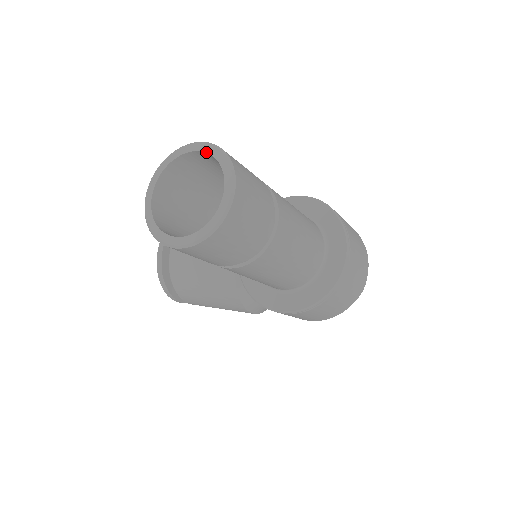
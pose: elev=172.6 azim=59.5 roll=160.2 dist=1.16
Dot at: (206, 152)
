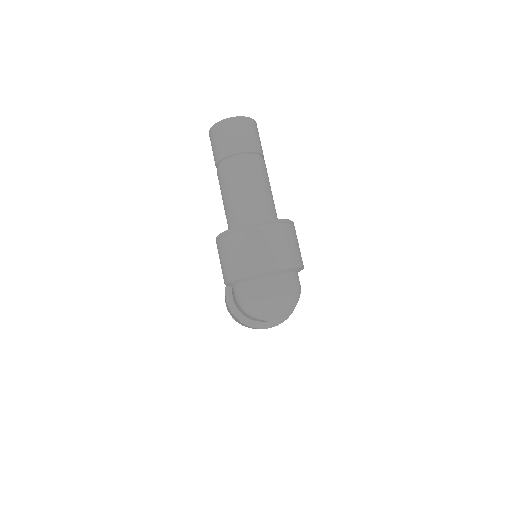
Dot at: occluded
